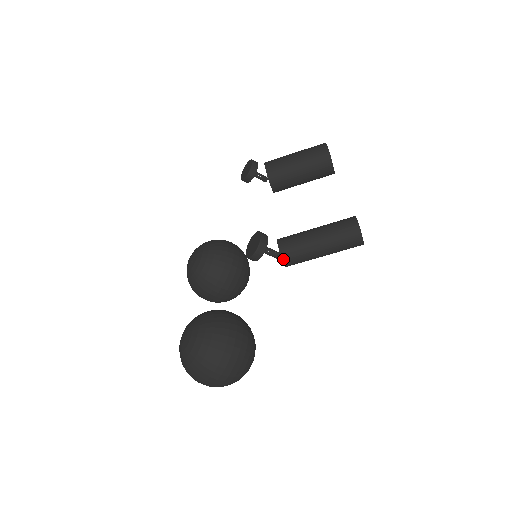
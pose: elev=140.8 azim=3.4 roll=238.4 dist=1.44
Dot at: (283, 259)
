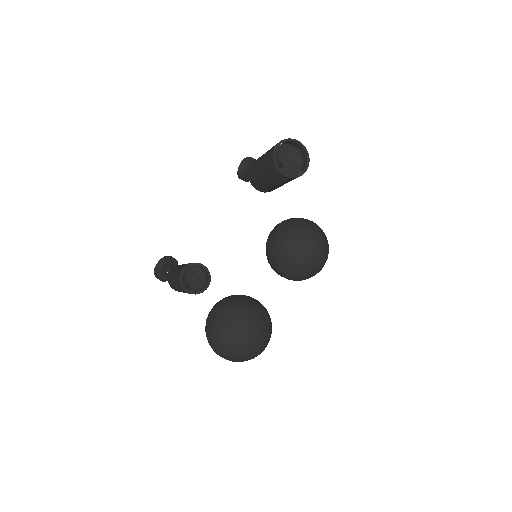
Dot at: occluded
